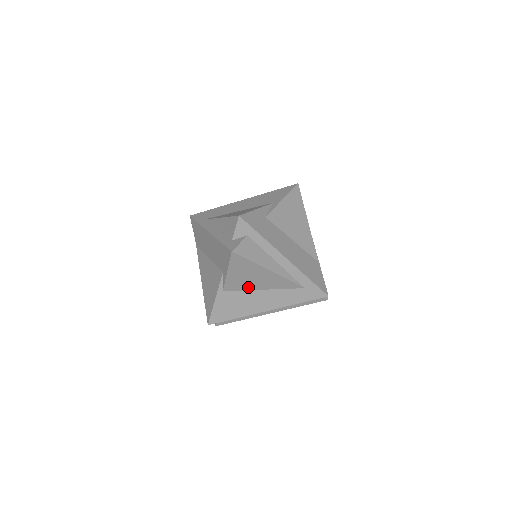
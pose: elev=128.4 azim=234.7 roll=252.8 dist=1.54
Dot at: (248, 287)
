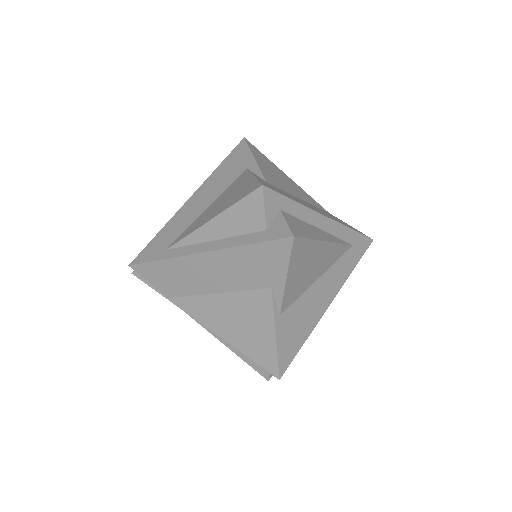
Dot at: (304, 287)
